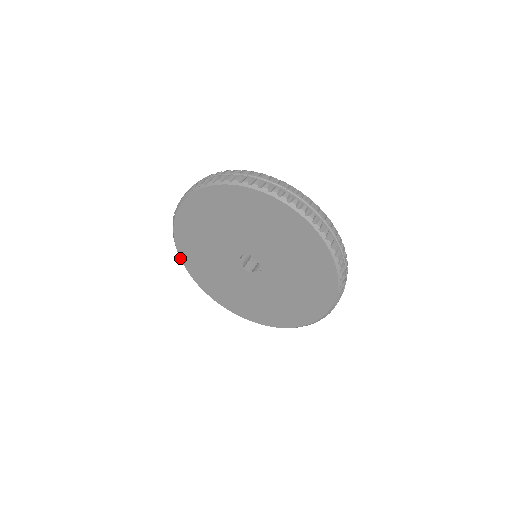
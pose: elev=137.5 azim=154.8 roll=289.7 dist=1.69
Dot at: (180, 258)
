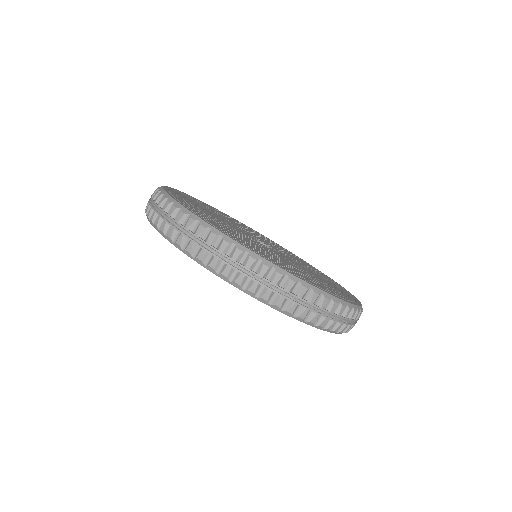
Dot at: occluded
